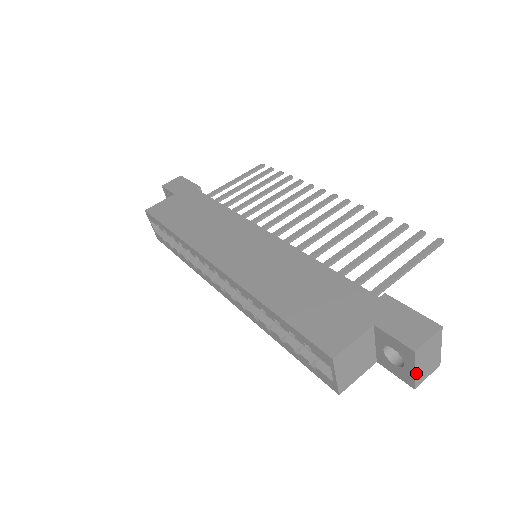
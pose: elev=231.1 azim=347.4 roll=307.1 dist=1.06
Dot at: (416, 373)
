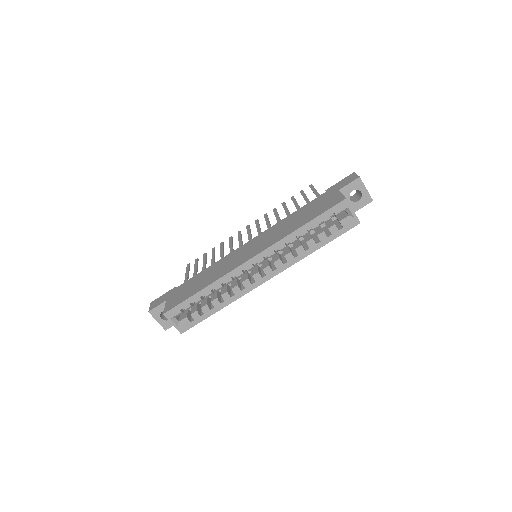
Dot at: (367, 191)
